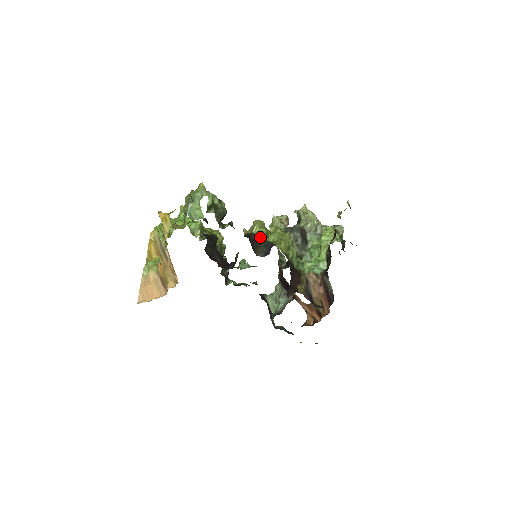
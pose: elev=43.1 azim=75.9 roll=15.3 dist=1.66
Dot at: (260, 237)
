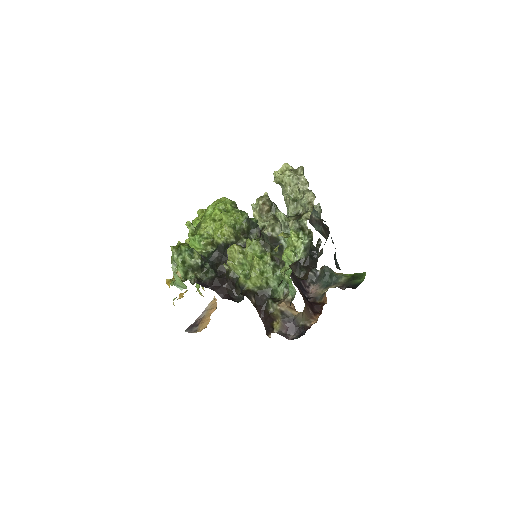
Dot at: (236, 271)
